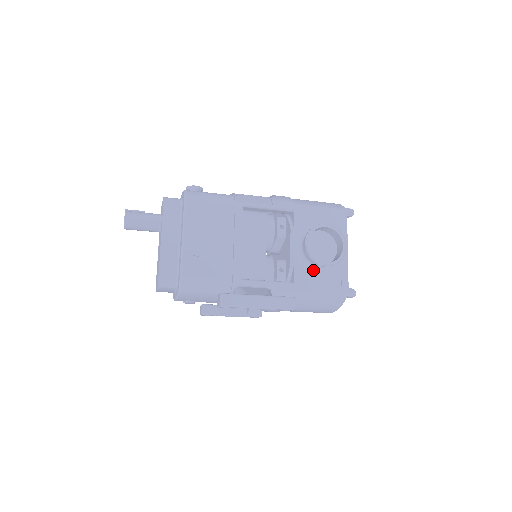
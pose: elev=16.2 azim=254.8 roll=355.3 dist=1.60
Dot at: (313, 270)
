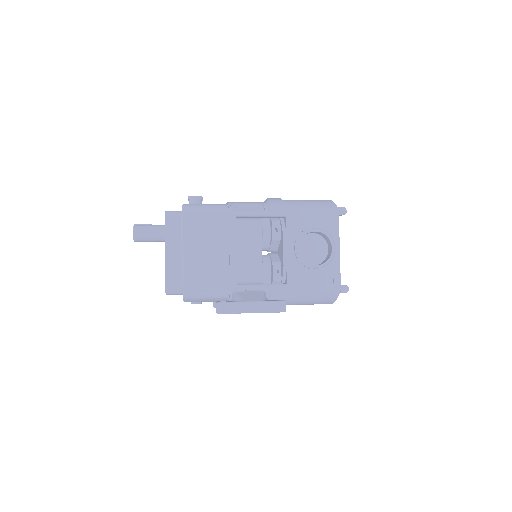
Dot at: (306, 271)
